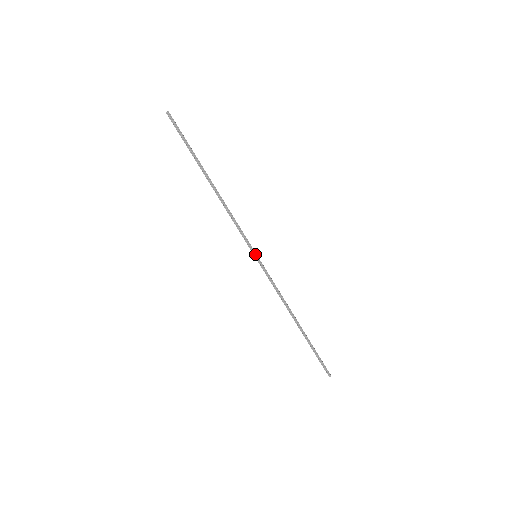
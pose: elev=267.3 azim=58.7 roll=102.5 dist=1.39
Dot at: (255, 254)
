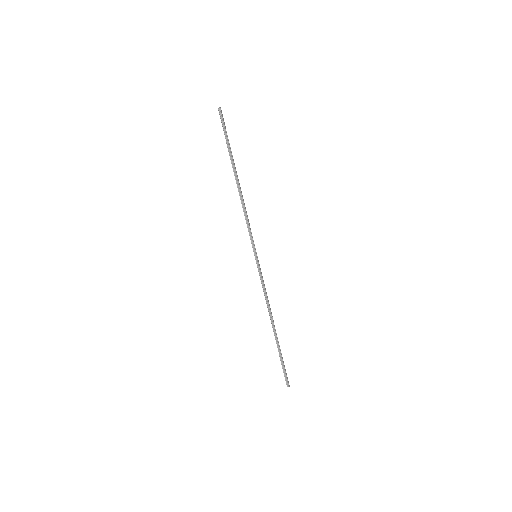
Dot at: (256, 254)
